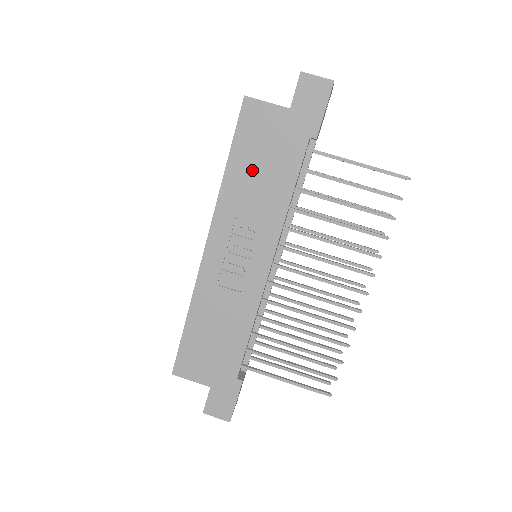
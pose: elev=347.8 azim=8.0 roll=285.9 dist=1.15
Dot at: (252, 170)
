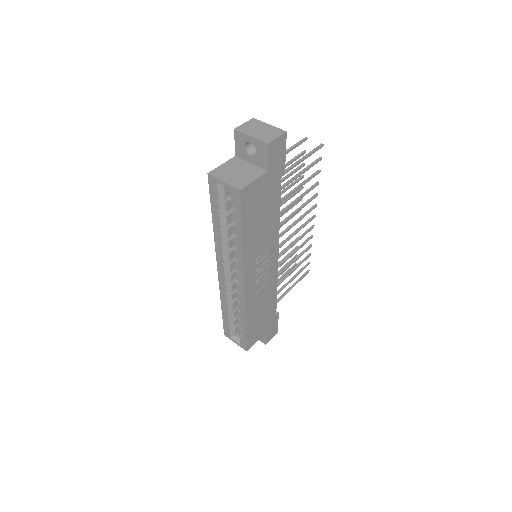
Dot at: (257, 225)
